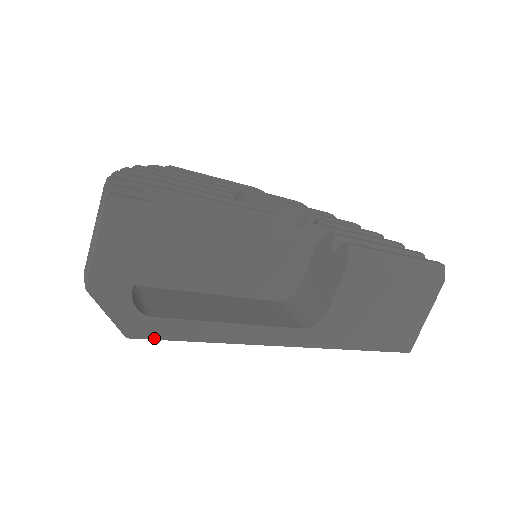
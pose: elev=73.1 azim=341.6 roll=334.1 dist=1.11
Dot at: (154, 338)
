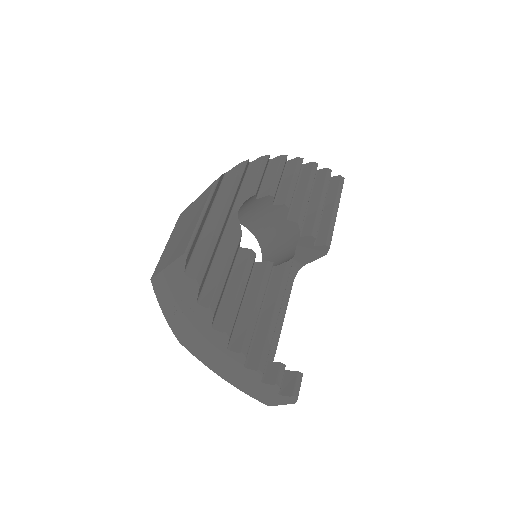
Dot at: occluded
